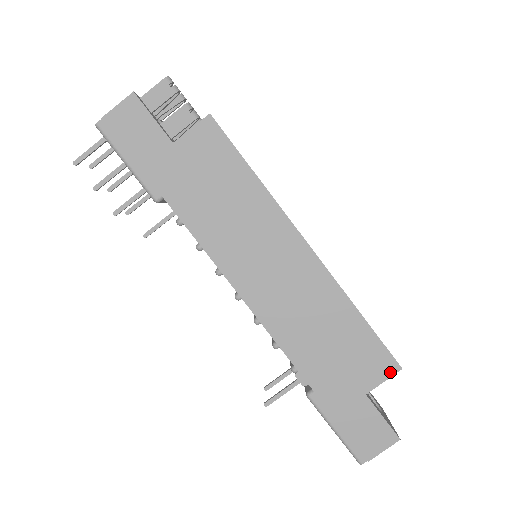
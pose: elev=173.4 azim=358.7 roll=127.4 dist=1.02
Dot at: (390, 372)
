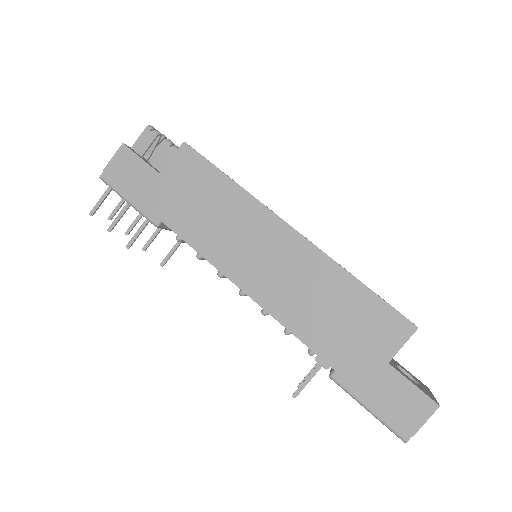
Dot at: (407, 334)
